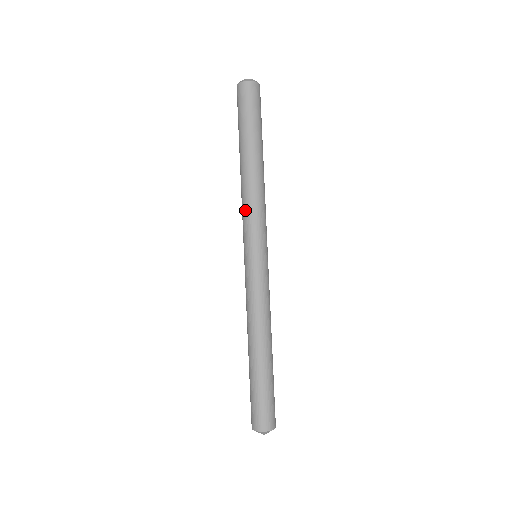
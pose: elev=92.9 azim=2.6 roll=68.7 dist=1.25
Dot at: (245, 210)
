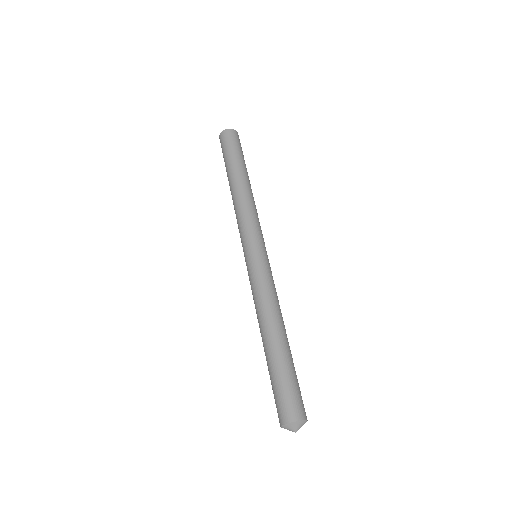
Dot at: (237, 223)
